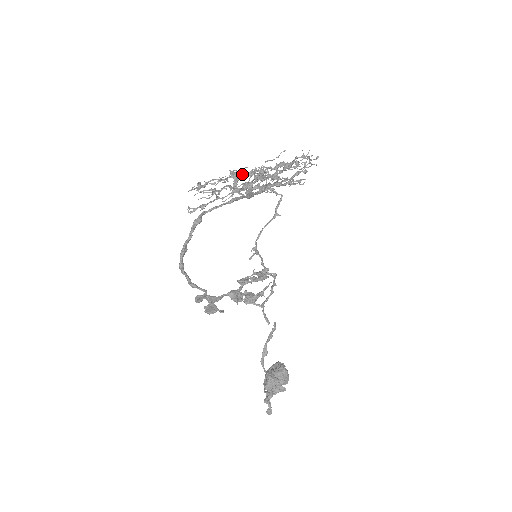
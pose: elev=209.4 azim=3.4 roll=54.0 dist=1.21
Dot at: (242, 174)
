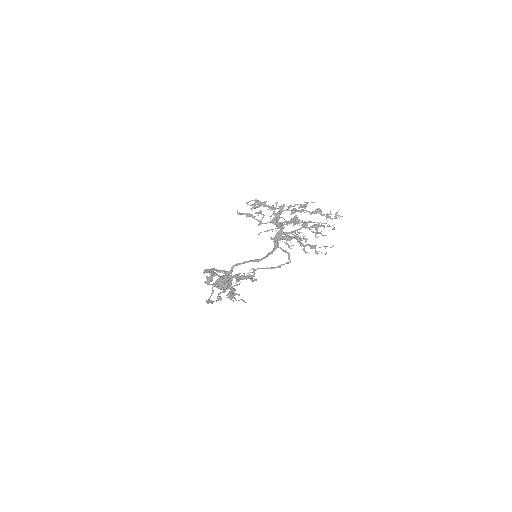
Dot at: (289, 206)
